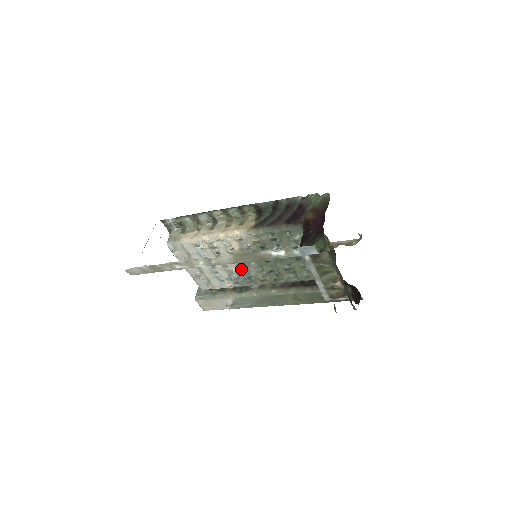
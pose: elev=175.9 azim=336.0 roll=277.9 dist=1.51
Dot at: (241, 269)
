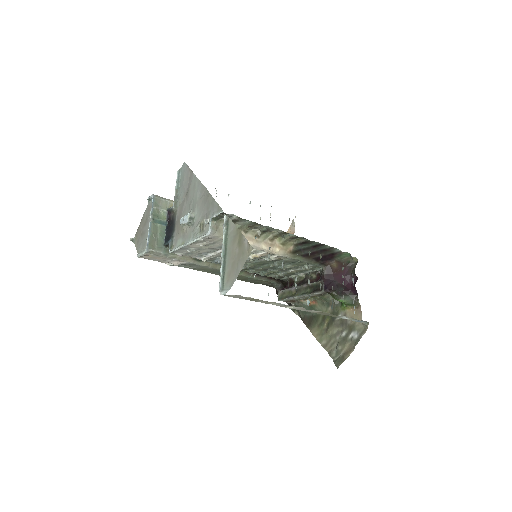
Dot at: occluded
